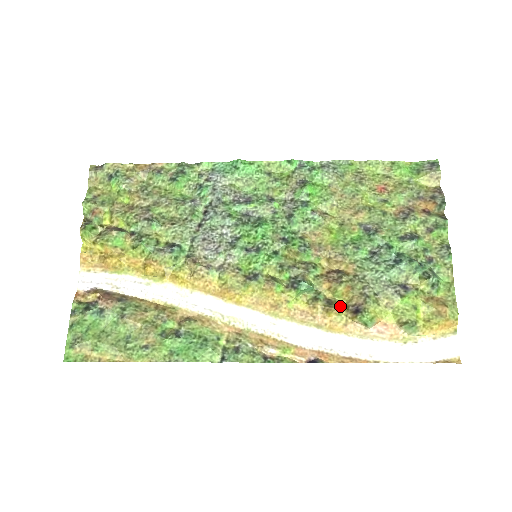
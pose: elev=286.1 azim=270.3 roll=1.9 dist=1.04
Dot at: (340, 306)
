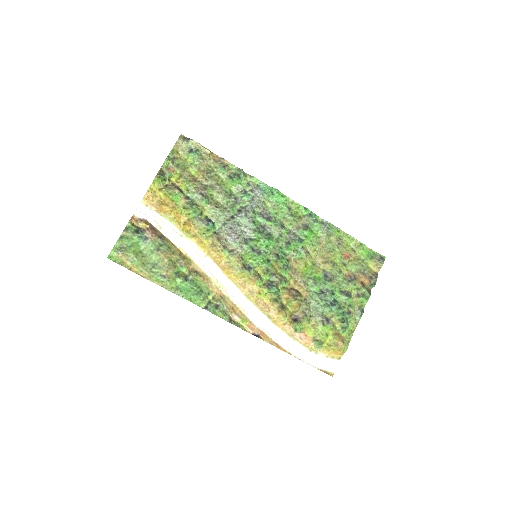
Dot at: (287, 312)
